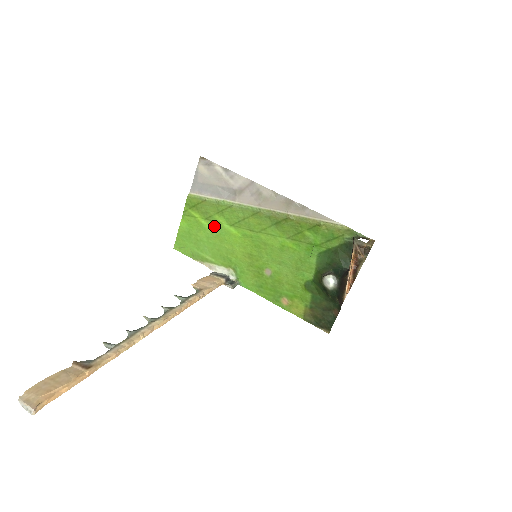
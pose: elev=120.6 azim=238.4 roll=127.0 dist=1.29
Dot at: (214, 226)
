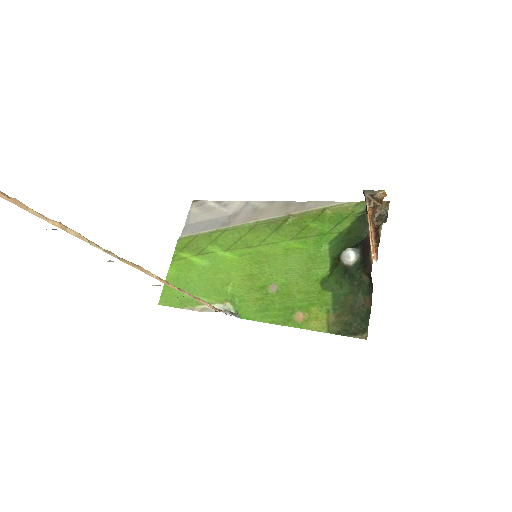
Dot at: (207, 259)
